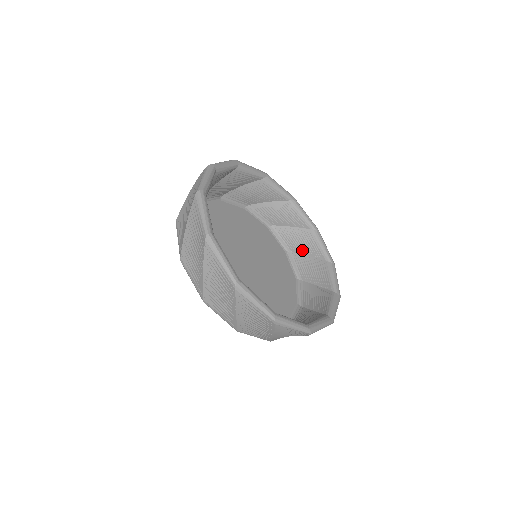
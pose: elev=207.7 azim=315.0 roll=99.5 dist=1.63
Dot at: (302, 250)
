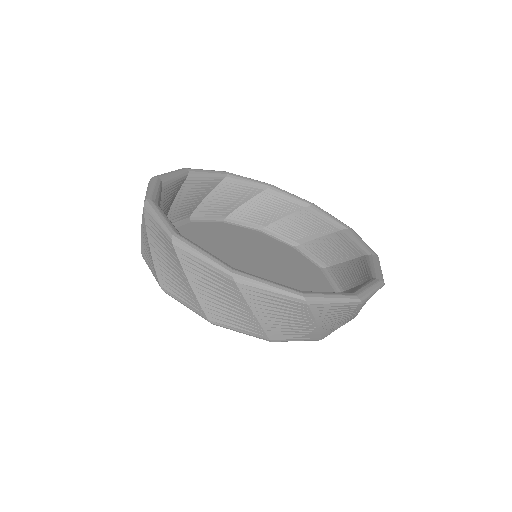
Dot at: (338, 258)
